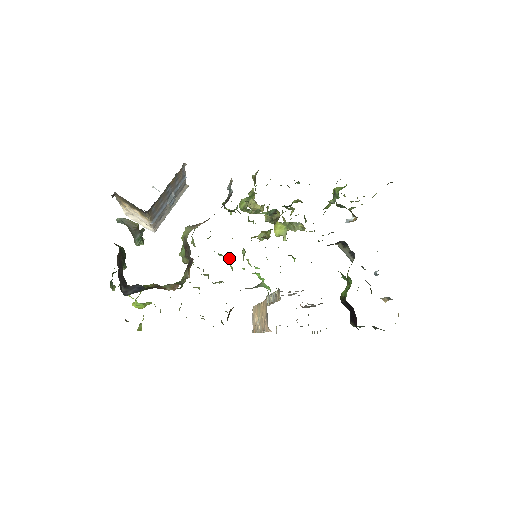
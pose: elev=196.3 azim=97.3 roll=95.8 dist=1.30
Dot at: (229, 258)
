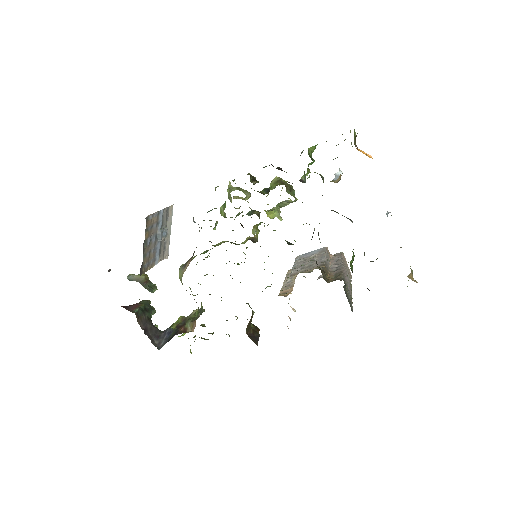
Dot at: occluded
